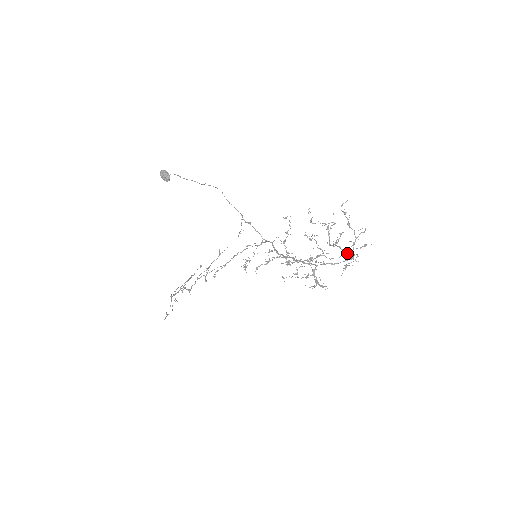
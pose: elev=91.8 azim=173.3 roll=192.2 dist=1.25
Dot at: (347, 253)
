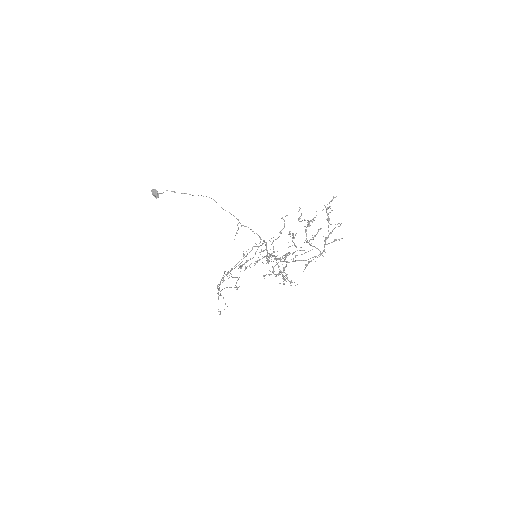
Dot at: (312, 249)
